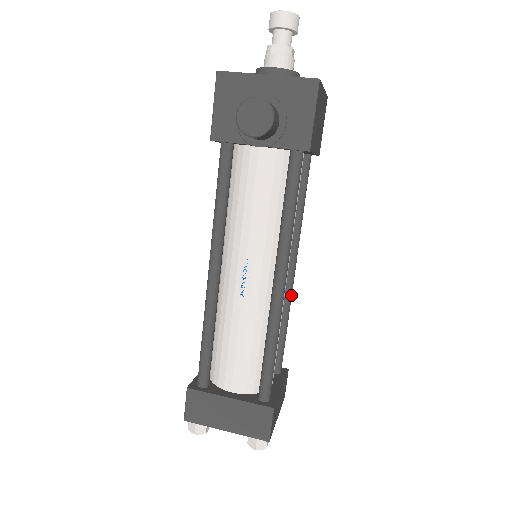
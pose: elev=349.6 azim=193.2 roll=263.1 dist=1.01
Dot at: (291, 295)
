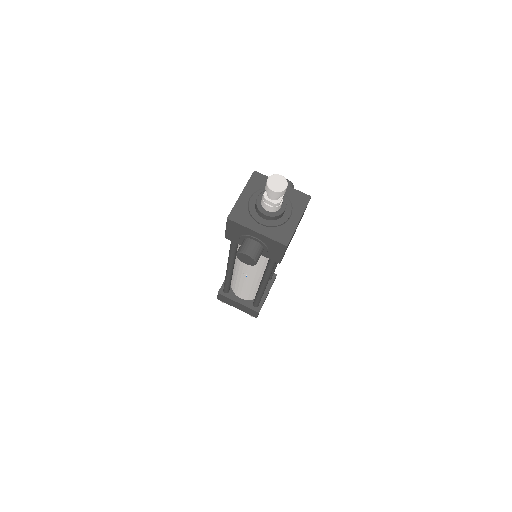
Dot at: occluded
